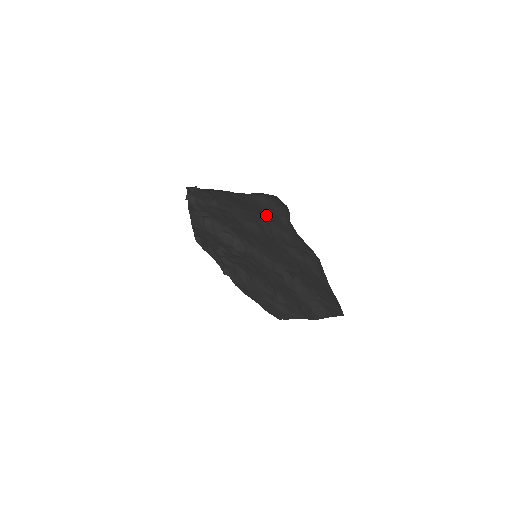
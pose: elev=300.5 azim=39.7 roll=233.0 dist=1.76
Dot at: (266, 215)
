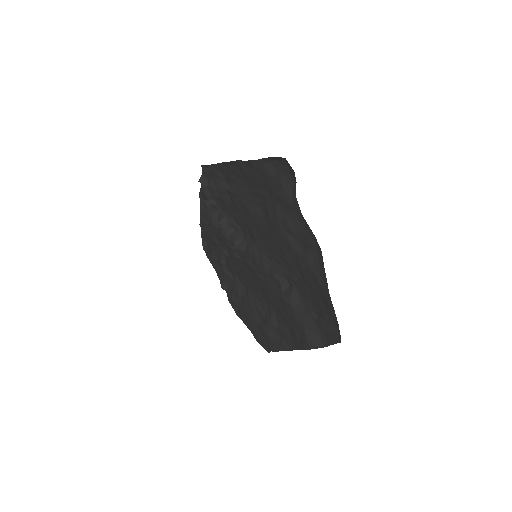
Dot at: (272, 191)
